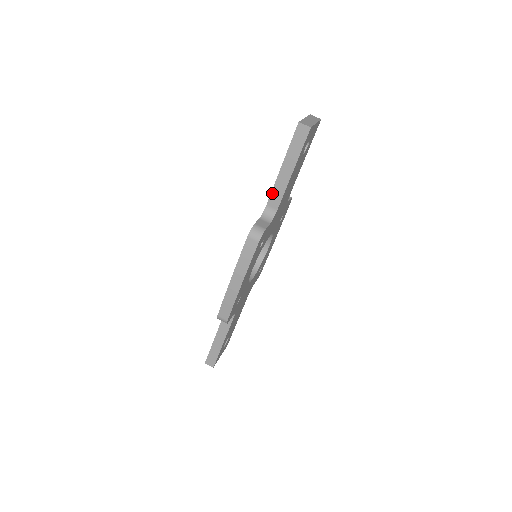
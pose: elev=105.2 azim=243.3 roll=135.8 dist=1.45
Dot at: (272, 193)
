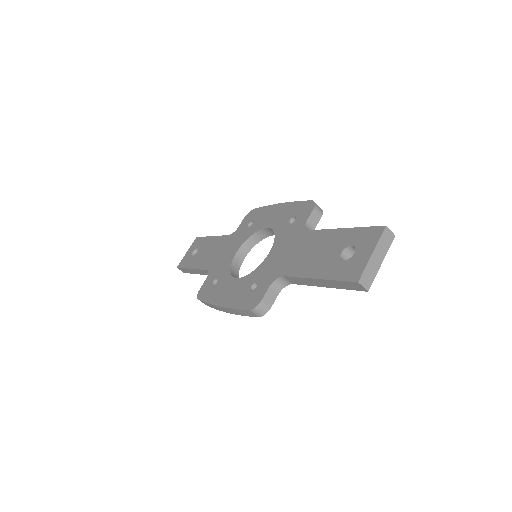
Dot at: (294, 278)
